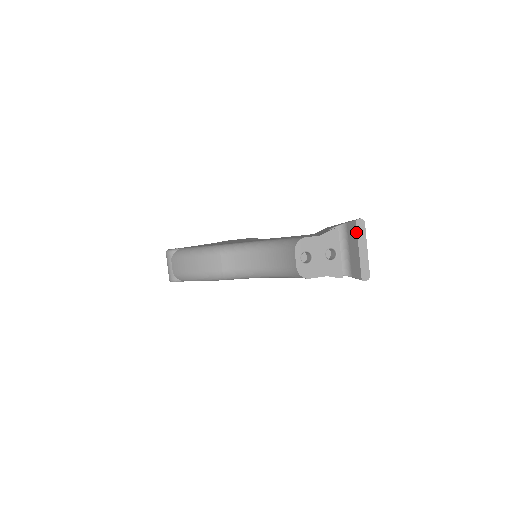
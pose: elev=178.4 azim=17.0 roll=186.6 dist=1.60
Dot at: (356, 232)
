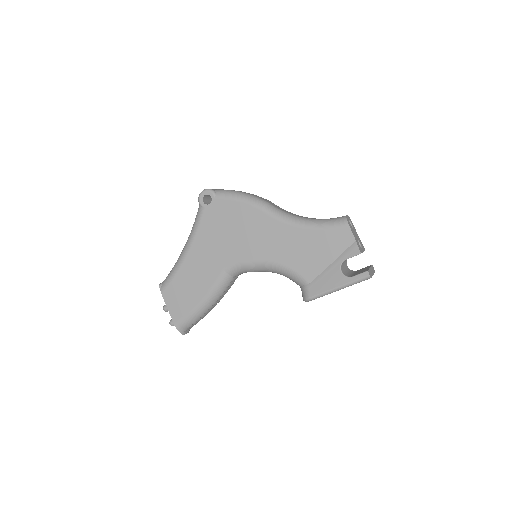
Dot at: occluded
